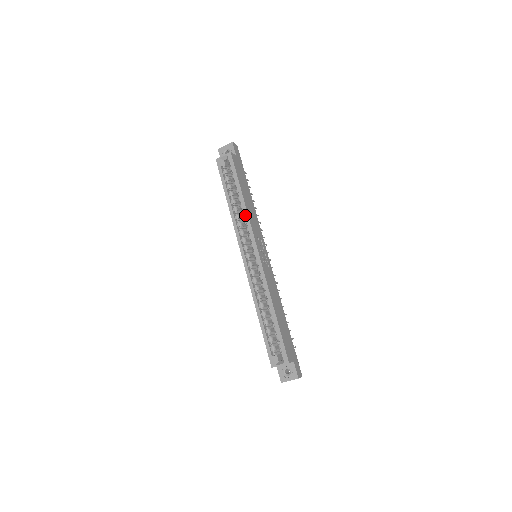
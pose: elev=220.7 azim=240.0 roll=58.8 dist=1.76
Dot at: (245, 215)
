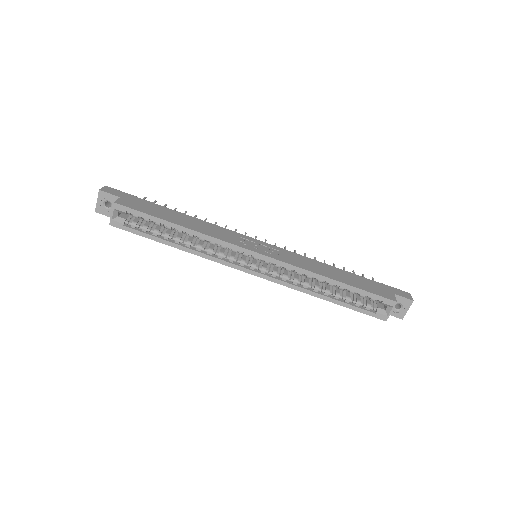
Dot at: (205, 239)
